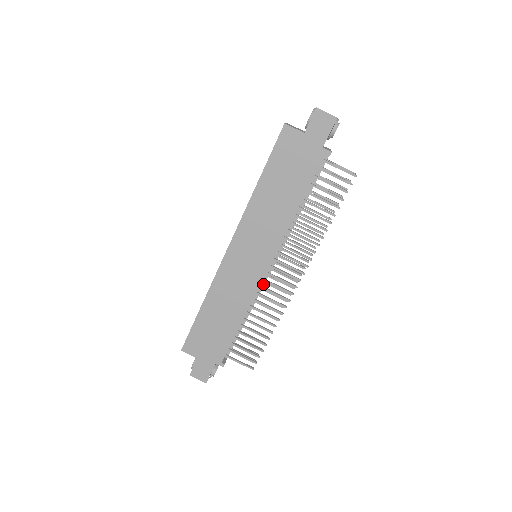
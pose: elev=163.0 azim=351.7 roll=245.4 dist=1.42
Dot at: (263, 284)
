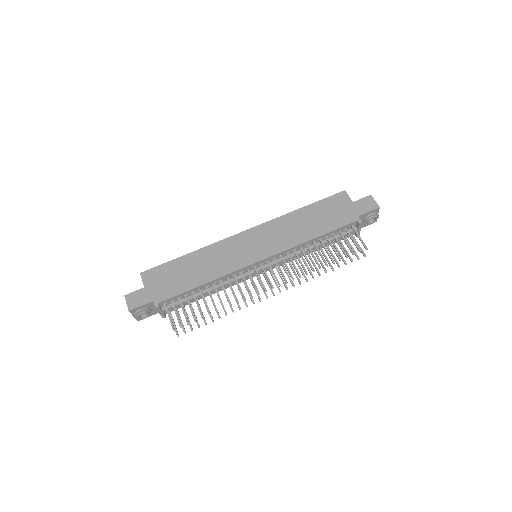
Dot at: occluded
